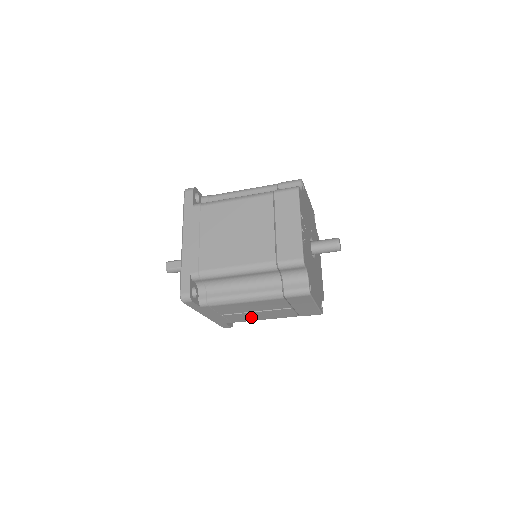
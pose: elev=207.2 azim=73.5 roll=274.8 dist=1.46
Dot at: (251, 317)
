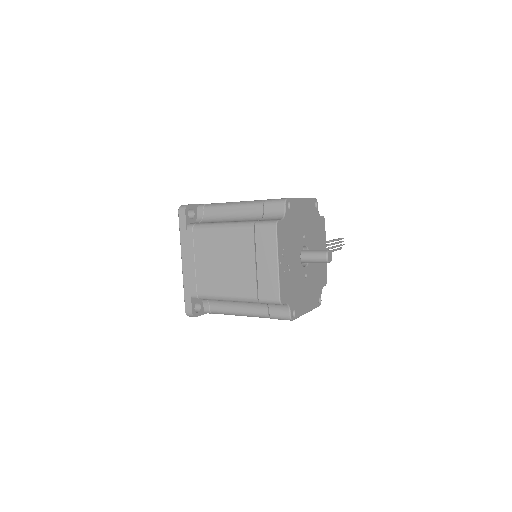
Dot at: occluded
